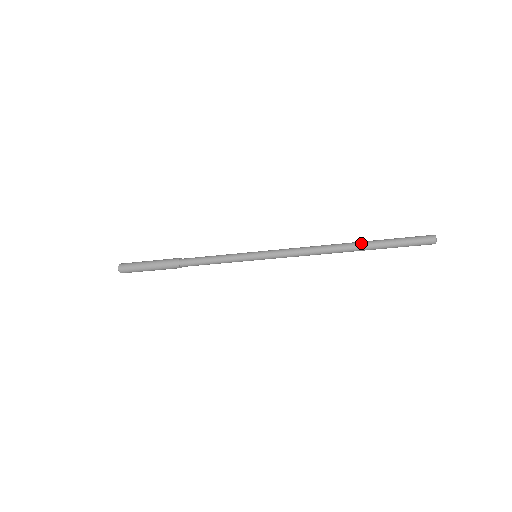
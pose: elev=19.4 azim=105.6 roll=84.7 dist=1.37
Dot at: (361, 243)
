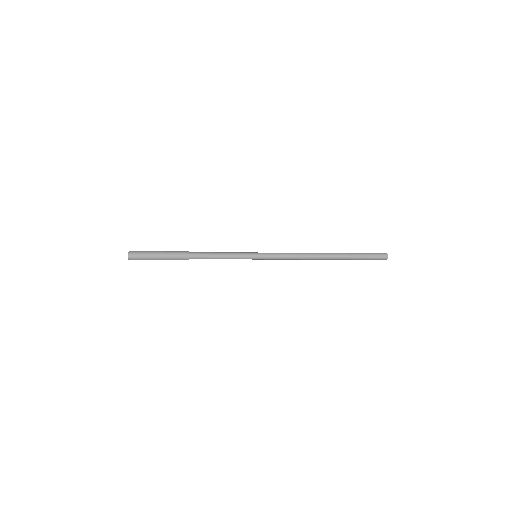
Dot at: (338, 256)
